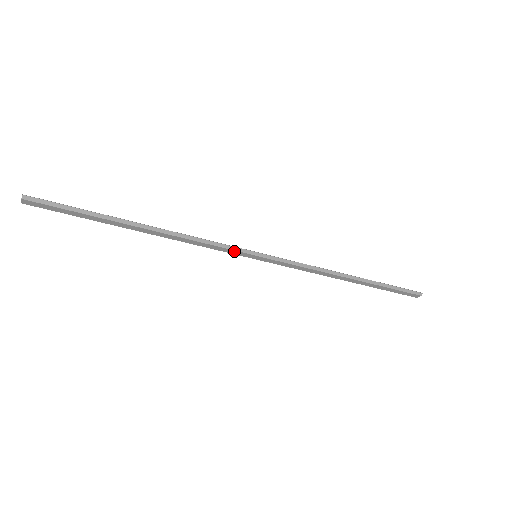
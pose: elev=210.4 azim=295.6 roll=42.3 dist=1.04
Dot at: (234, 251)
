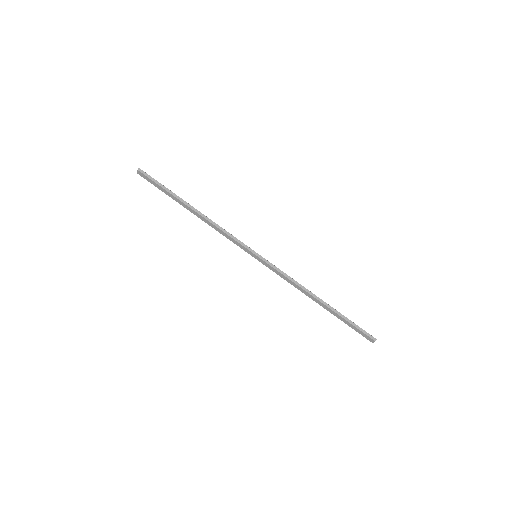
Dot at: (242, 246)
